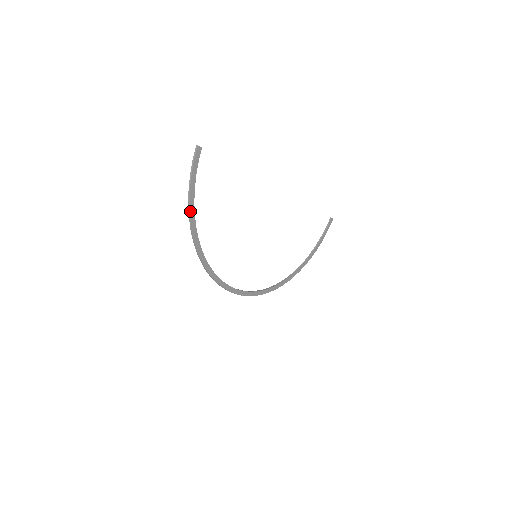
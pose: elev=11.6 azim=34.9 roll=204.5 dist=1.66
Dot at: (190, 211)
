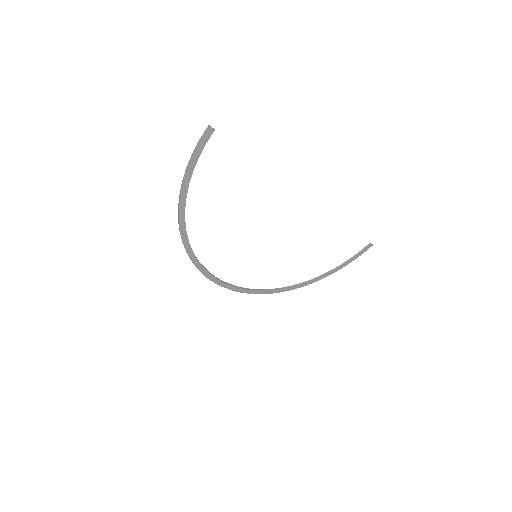
Dot at: (181, 191)
